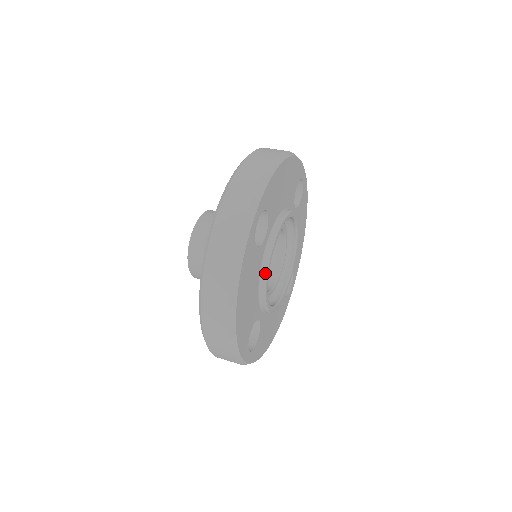
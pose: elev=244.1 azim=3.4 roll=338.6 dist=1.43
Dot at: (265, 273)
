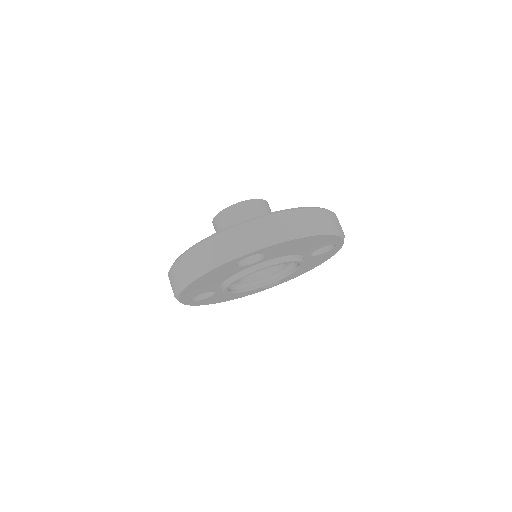
Dot at: (235, 279)
